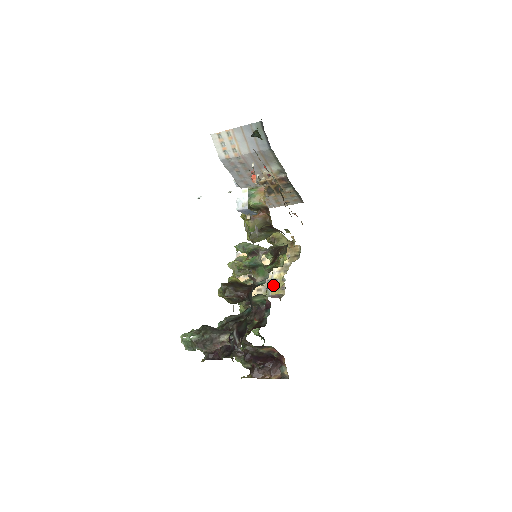
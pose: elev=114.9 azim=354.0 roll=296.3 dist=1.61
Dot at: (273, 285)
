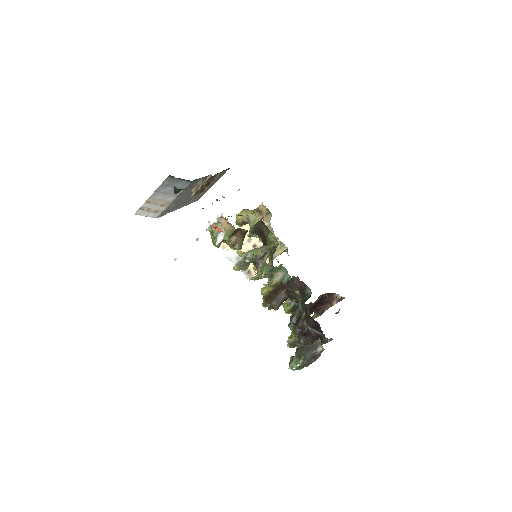
Dot at: occluded
